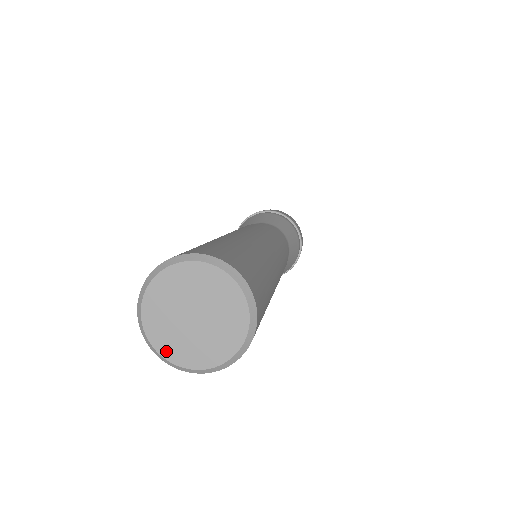
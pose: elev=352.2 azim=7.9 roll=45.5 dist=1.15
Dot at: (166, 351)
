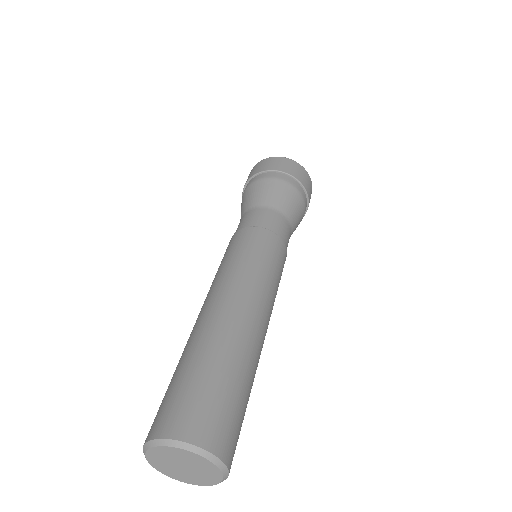
Dot at: (152, 461)
